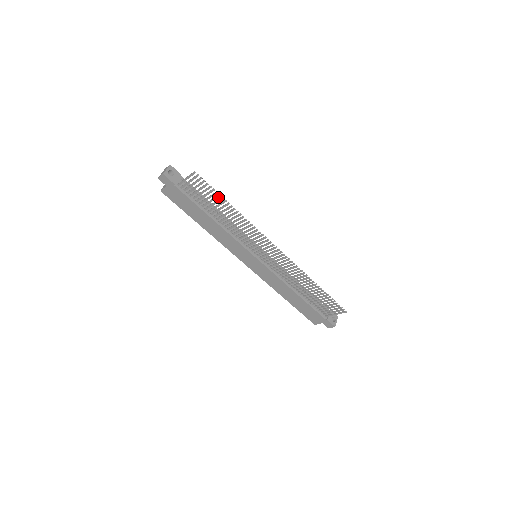
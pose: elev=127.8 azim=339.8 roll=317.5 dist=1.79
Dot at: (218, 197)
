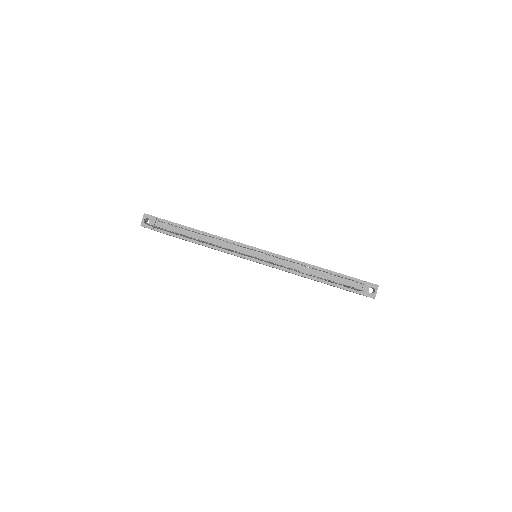
Dot at: occluded
